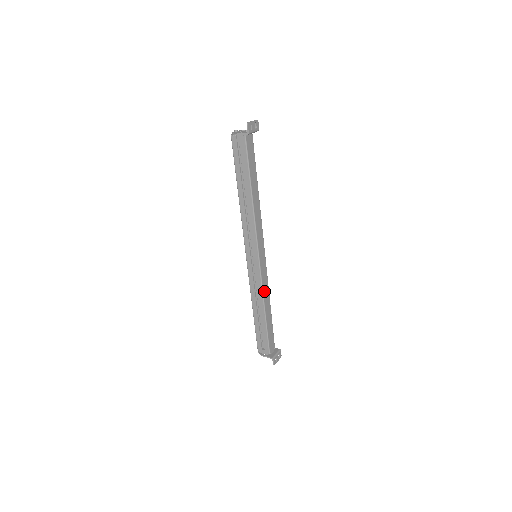
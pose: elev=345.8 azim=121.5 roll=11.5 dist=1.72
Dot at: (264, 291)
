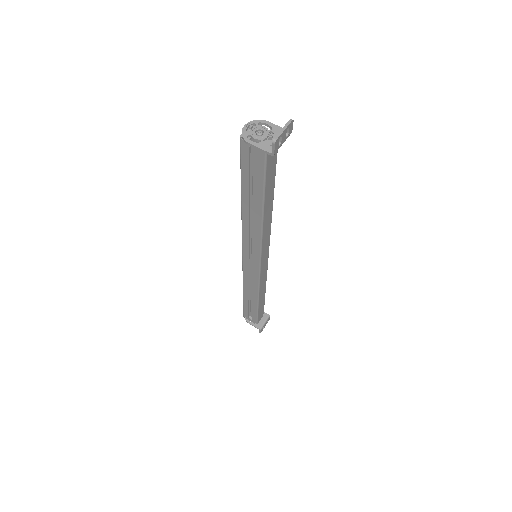
Dot at: (261, 286)
